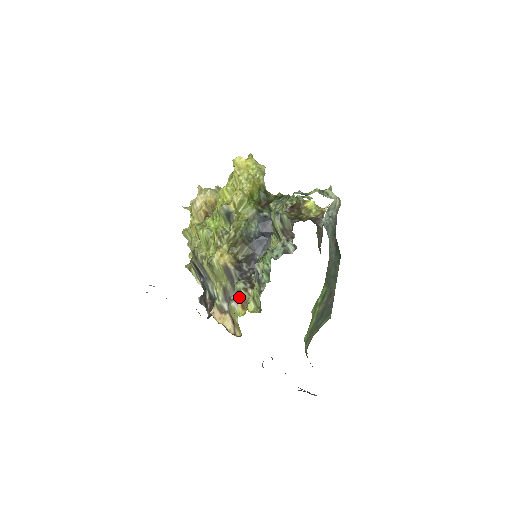
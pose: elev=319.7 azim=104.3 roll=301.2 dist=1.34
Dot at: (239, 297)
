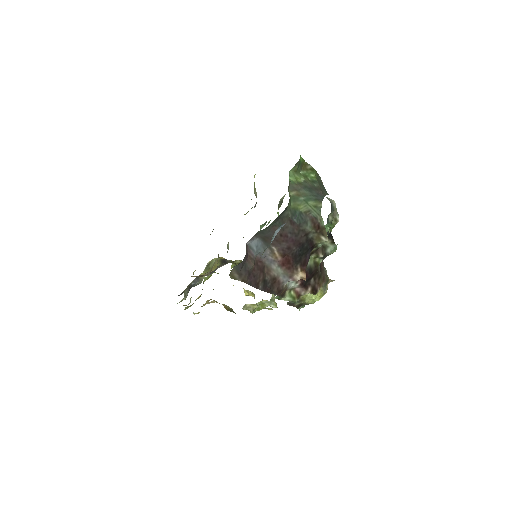
Dot at: occluded
